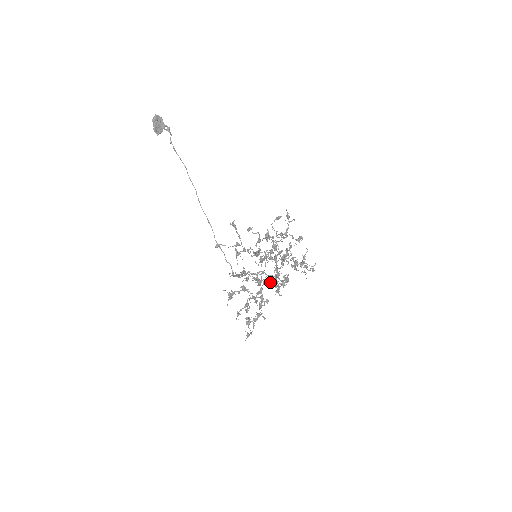
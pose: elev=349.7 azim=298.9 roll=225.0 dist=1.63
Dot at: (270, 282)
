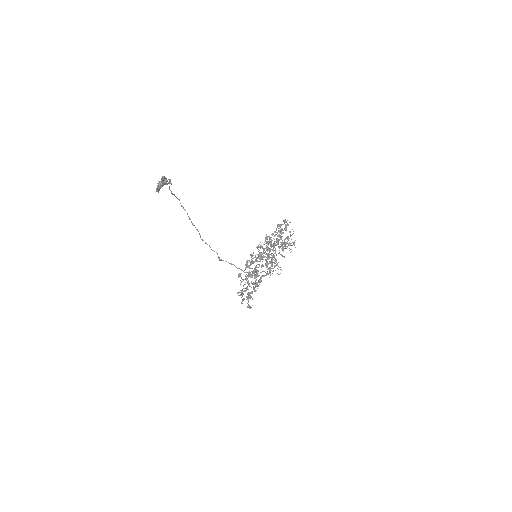
Dot at: occluded
